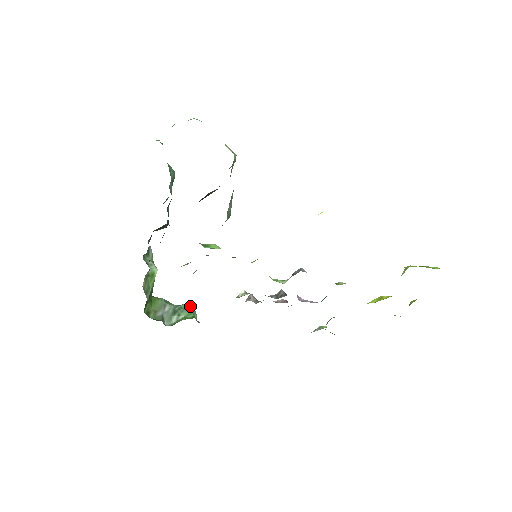
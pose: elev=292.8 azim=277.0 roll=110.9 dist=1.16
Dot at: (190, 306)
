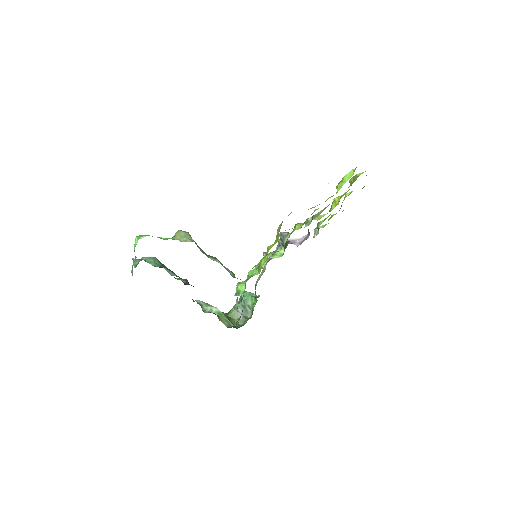
Dot at: (246, 294)
